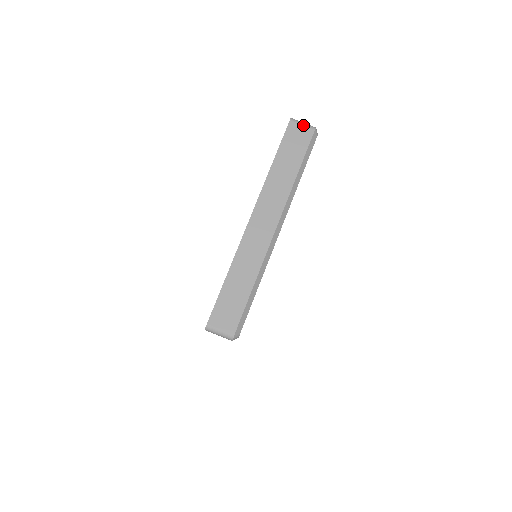
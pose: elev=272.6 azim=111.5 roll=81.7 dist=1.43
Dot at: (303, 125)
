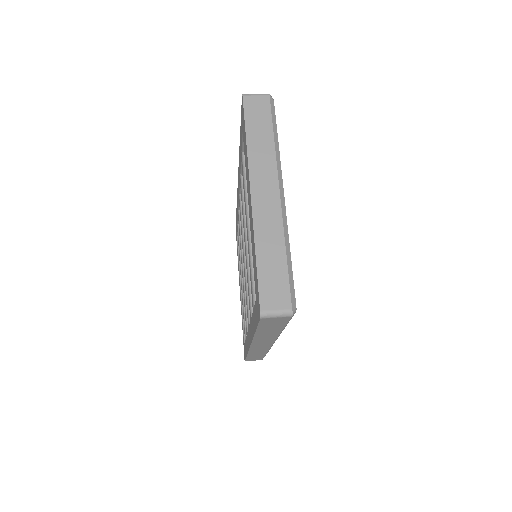
Dot at: (257, 95)
